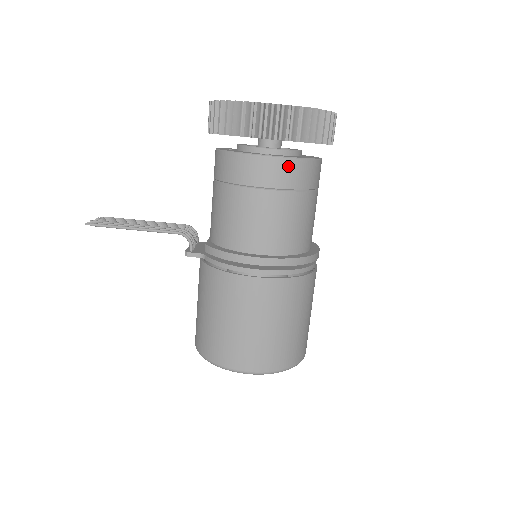
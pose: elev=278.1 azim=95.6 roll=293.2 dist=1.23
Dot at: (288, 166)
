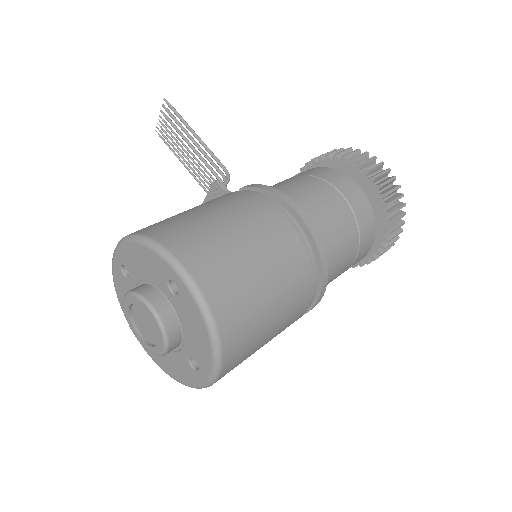
Dot at: (365, 203)
